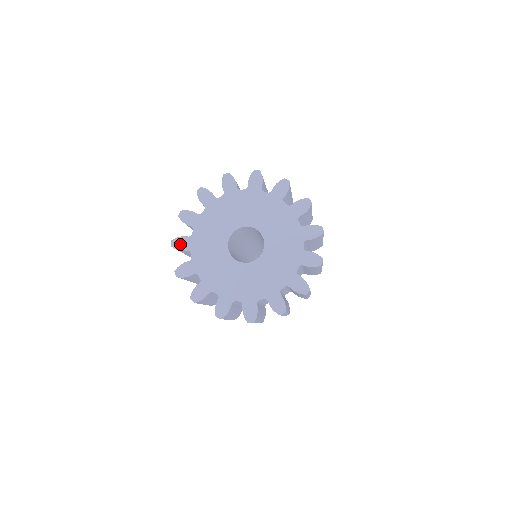
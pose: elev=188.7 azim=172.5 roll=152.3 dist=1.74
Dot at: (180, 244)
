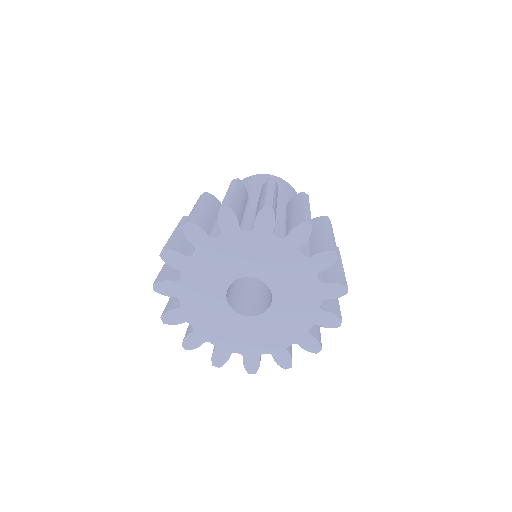
Dot at: (165, 289)
